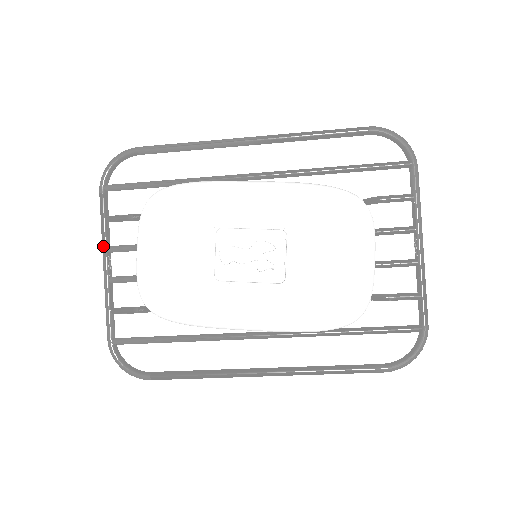
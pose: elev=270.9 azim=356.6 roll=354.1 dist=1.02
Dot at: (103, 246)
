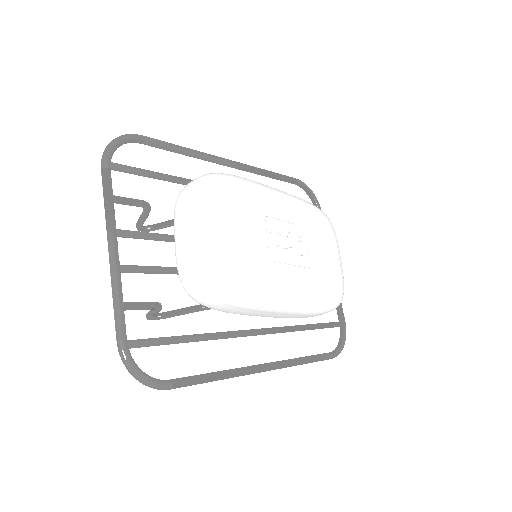
Dot at: (112, 227)
